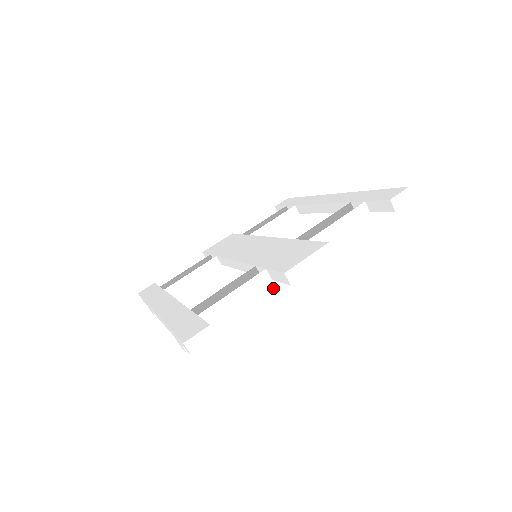
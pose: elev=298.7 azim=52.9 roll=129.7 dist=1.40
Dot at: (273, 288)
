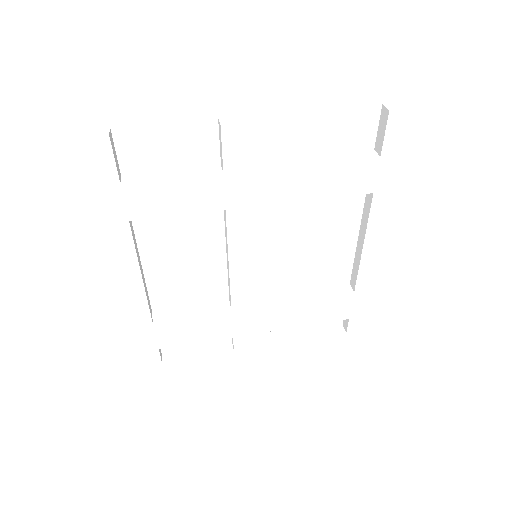
Dot at: (221, 178)
